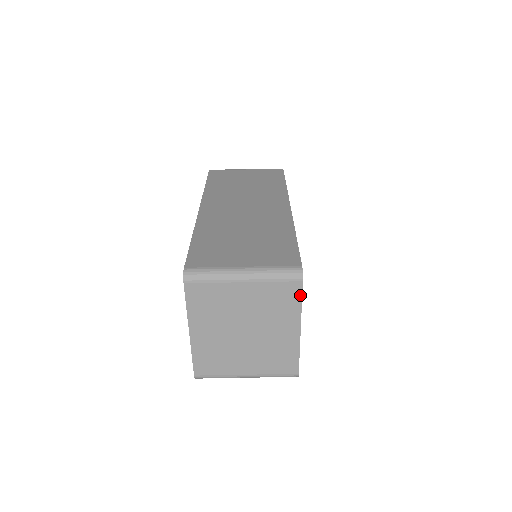
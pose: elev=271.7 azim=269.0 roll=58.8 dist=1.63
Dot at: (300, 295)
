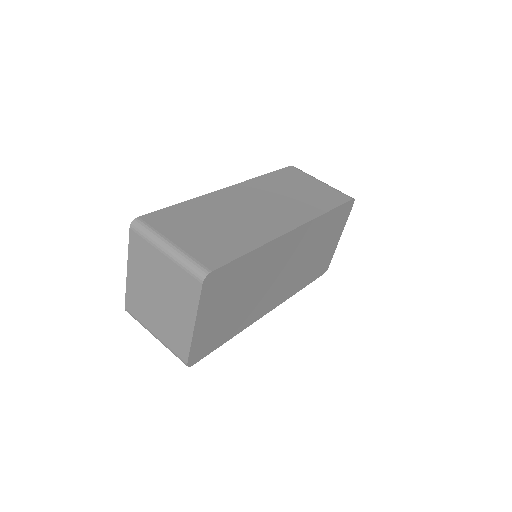
Dot at: (199, 295)
